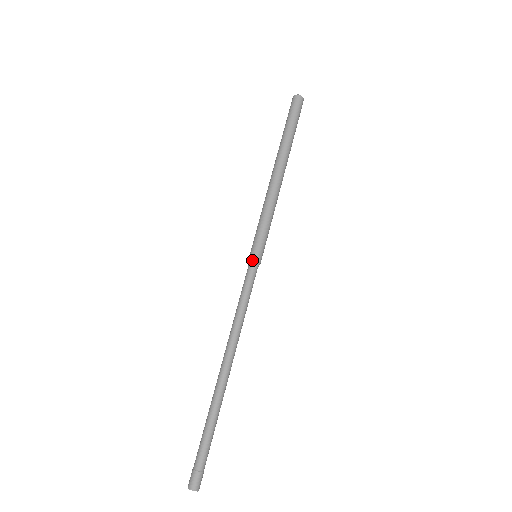
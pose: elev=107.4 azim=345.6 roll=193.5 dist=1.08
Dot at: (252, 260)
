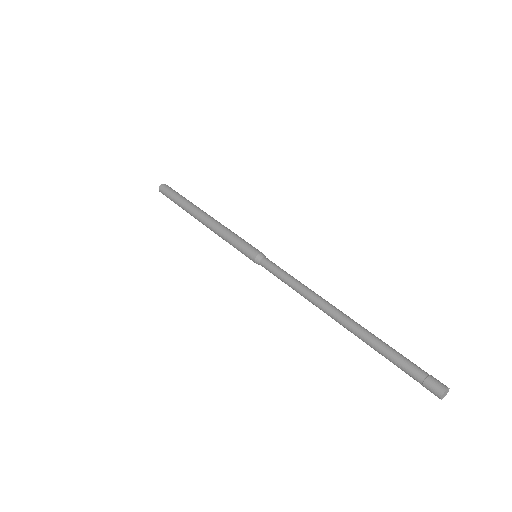
Dot at: (255, 261)
